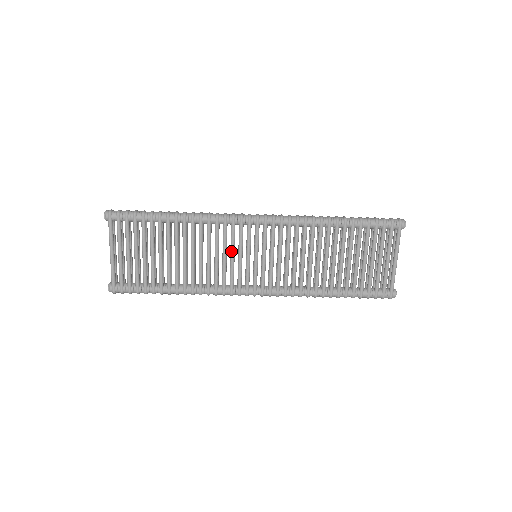
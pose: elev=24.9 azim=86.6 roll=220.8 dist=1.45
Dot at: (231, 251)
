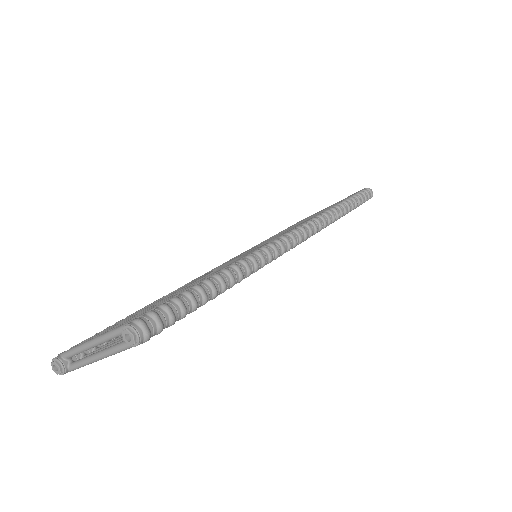
Dot at: occluded
